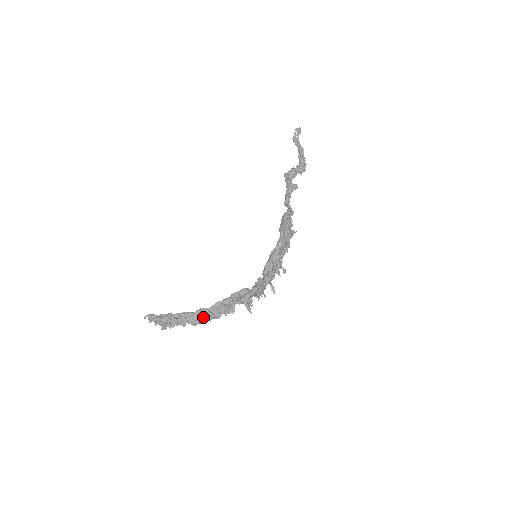
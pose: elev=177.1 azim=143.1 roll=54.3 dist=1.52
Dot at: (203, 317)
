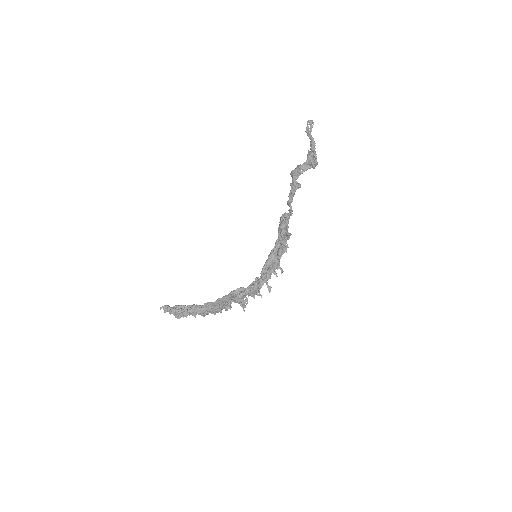
Dot at: (209, 310)
